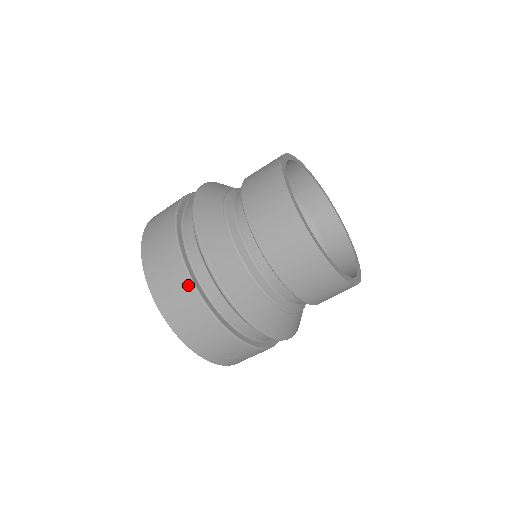
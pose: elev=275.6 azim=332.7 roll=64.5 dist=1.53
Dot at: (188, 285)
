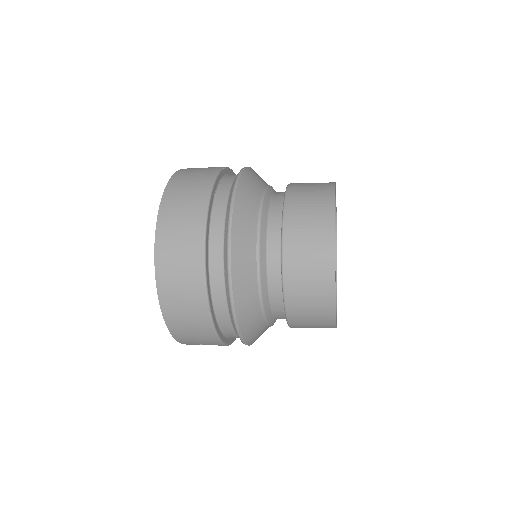
Dot at: (199, 232)
